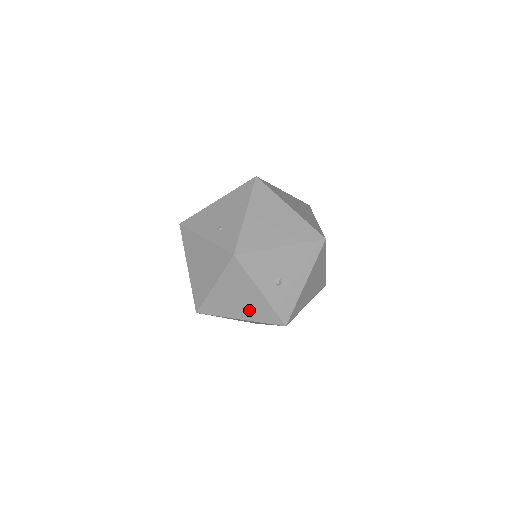
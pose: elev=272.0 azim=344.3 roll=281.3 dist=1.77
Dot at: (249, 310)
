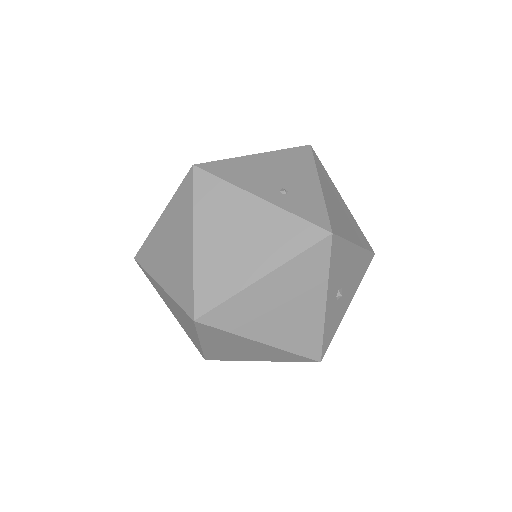
Dot at: (287, 329)
